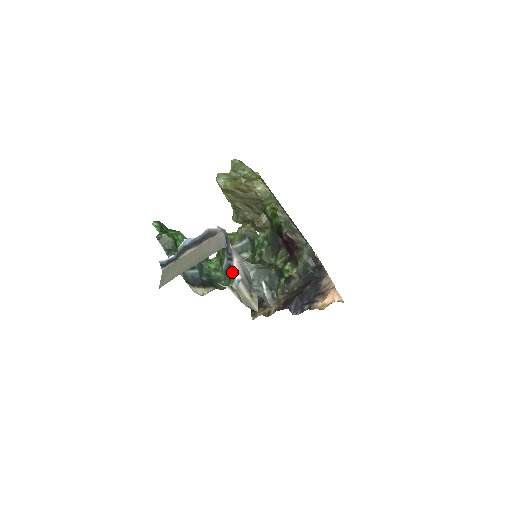
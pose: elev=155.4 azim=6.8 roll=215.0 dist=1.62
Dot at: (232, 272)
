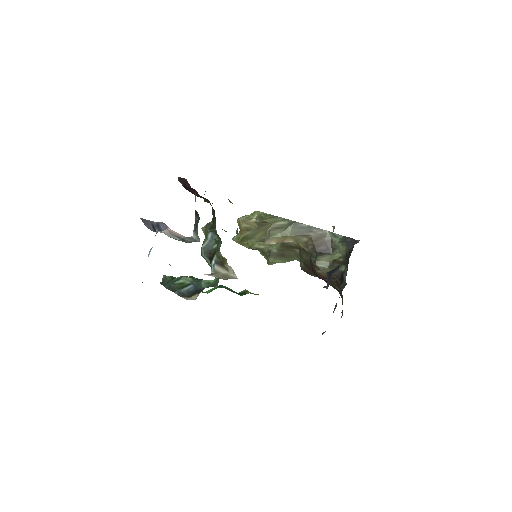
Dot at: occluded
